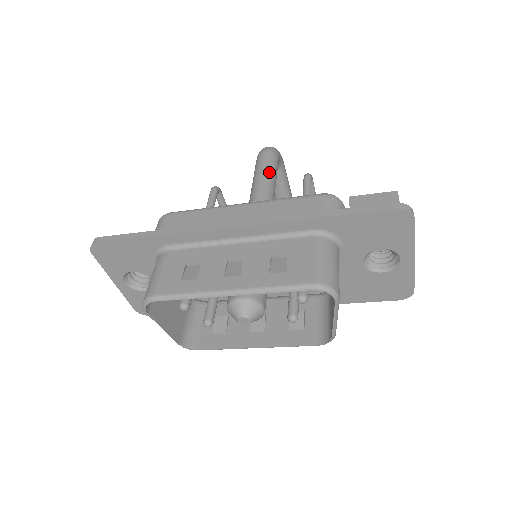
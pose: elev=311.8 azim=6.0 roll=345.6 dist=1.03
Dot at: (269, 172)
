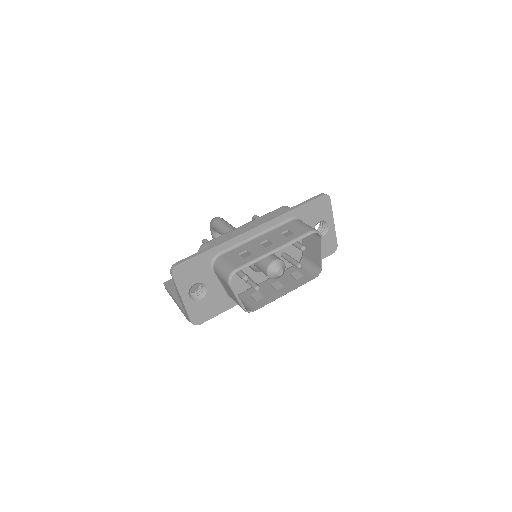
Dot at: (229, 224)
